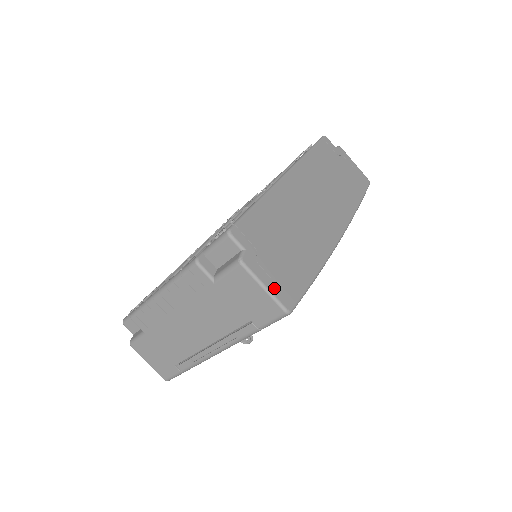
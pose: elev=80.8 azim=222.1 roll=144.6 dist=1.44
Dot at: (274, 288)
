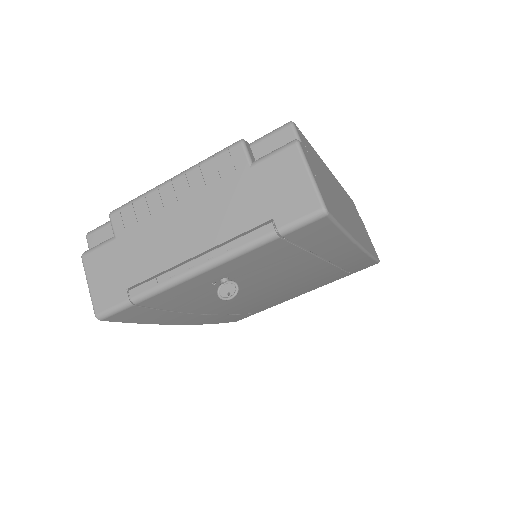
Dot at: (318, 184)
